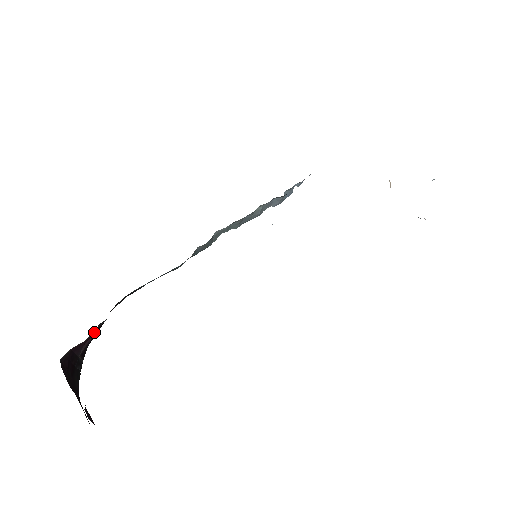
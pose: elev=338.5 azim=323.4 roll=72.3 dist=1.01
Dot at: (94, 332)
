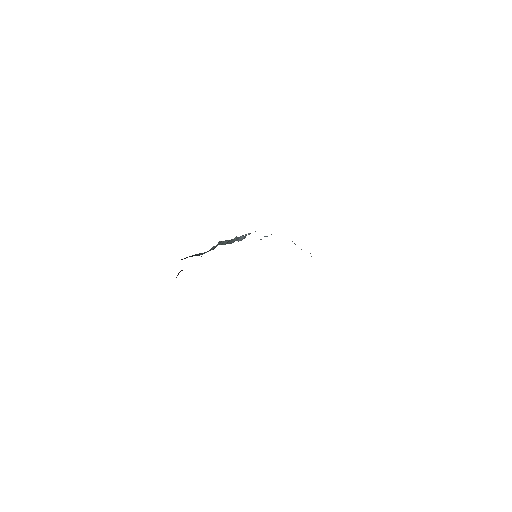
Dot at: occluded
